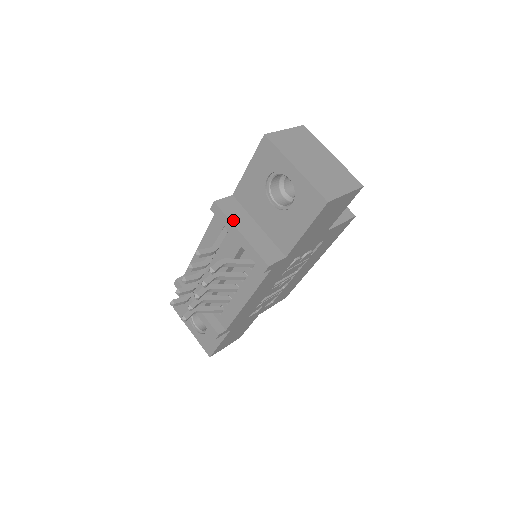
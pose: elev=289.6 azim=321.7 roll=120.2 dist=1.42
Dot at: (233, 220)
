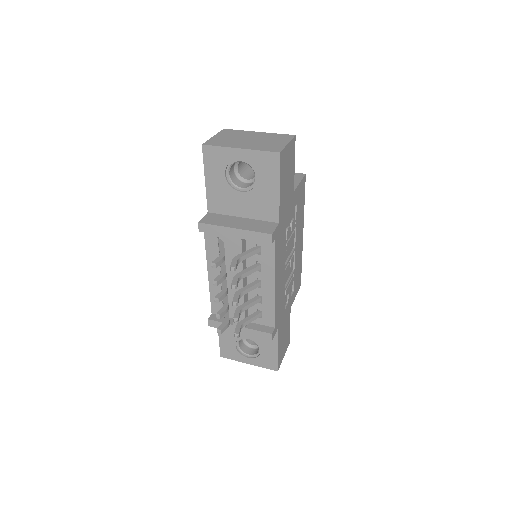
Dot at: (222, 224)
